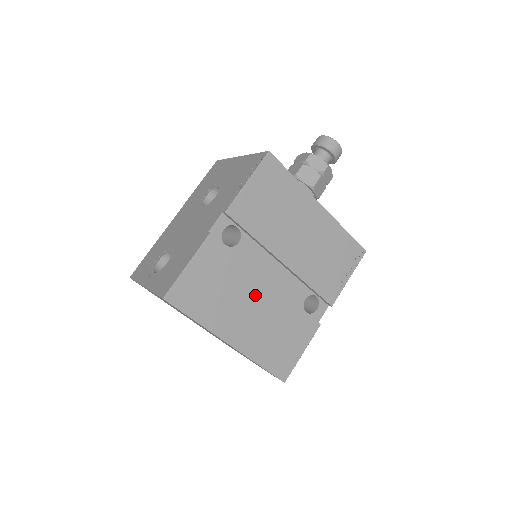
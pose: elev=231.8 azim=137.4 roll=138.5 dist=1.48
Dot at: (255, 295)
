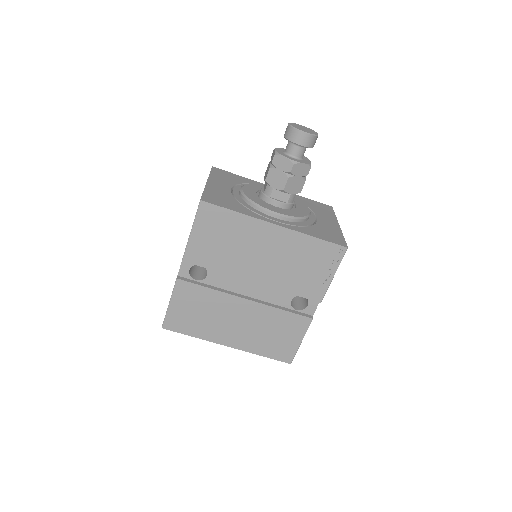
Dot at: (236, 310)
